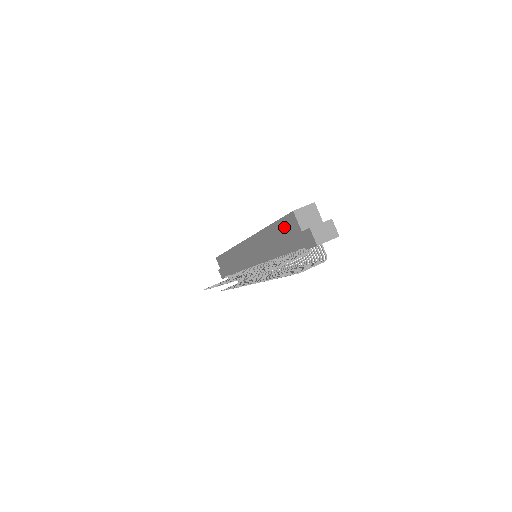
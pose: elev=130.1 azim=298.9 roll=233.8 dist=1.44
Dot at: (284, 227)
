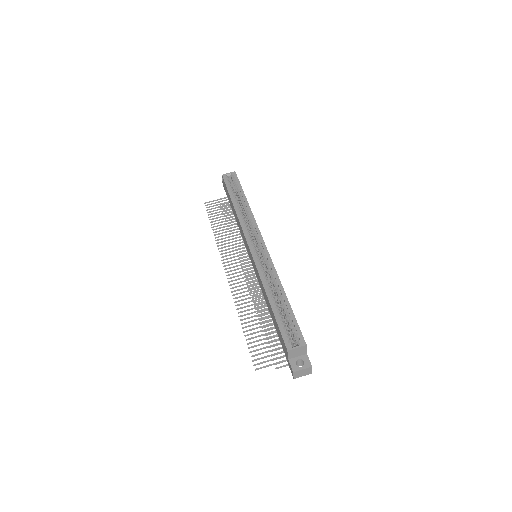
Dot at: (279, 332)
